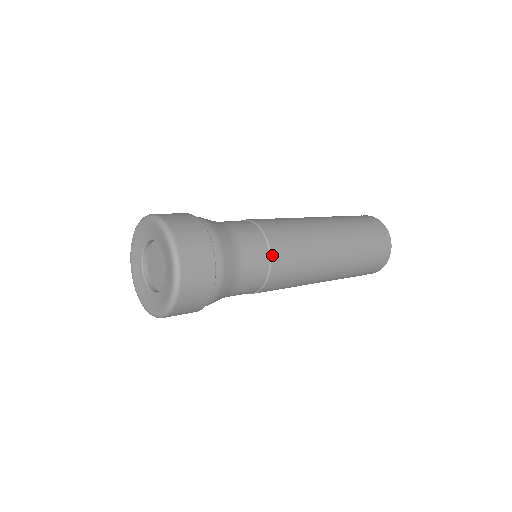
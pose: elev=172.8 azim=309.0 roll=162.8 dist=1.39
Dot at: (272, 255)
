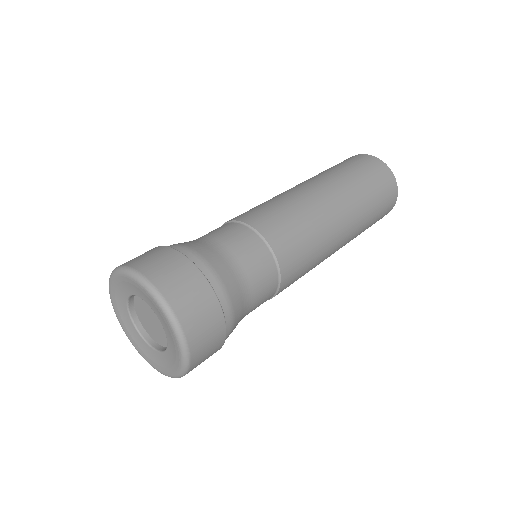
Dot at: (278, 293)
